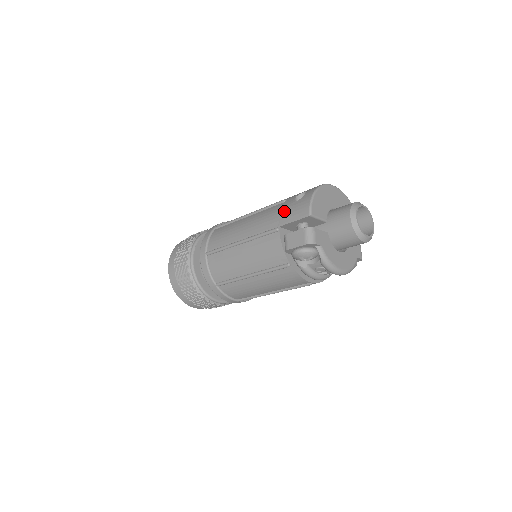
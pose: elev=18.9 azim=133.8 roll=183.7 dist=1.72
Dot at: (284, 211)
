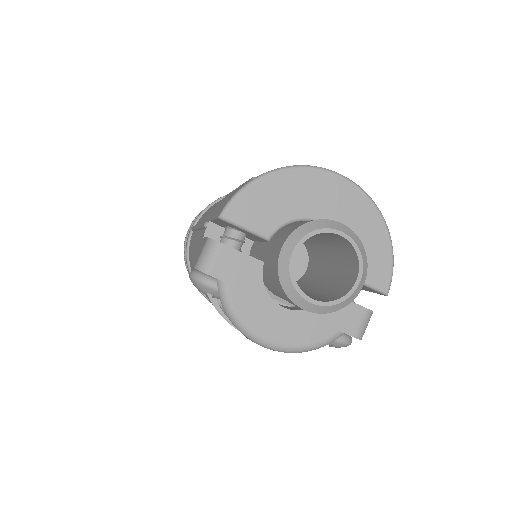
Dot at: occluded
